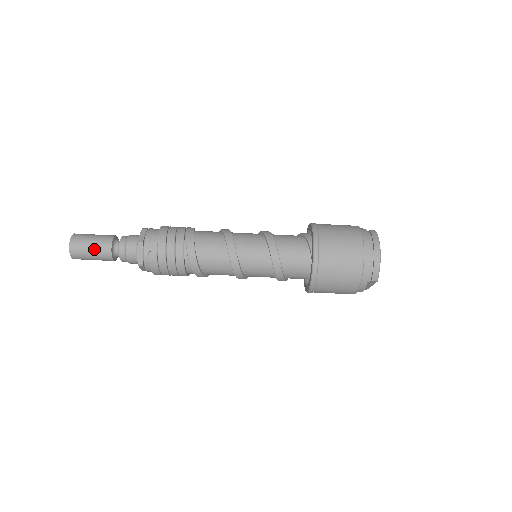
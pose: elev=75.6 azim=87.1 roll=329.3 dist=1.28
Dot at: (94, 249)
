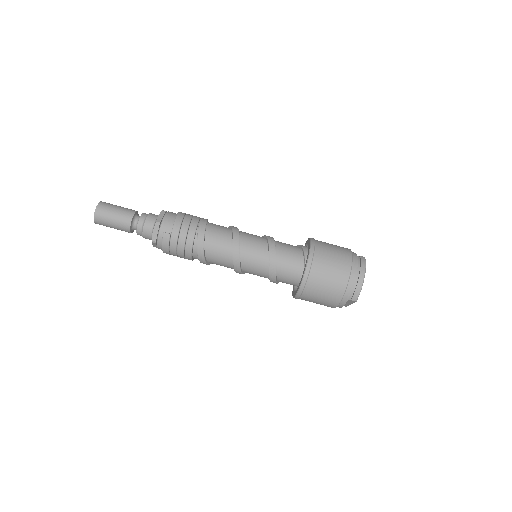
Dot at: (116, 219)
